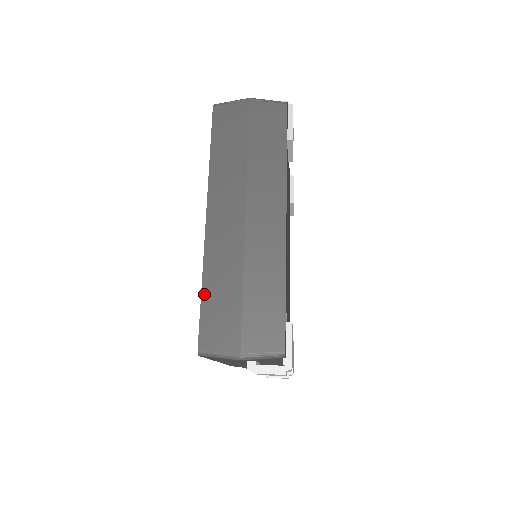
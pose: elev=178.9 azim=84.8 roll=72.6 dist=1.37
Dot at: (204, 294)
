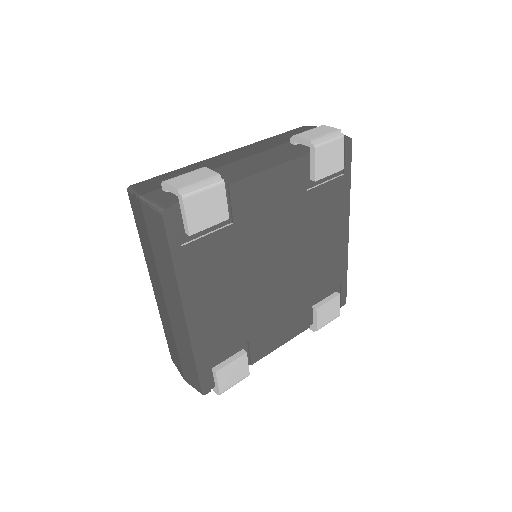
Dot at: (165, 333)
